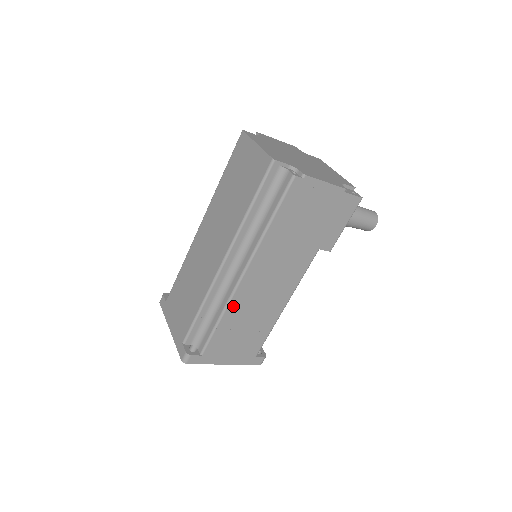
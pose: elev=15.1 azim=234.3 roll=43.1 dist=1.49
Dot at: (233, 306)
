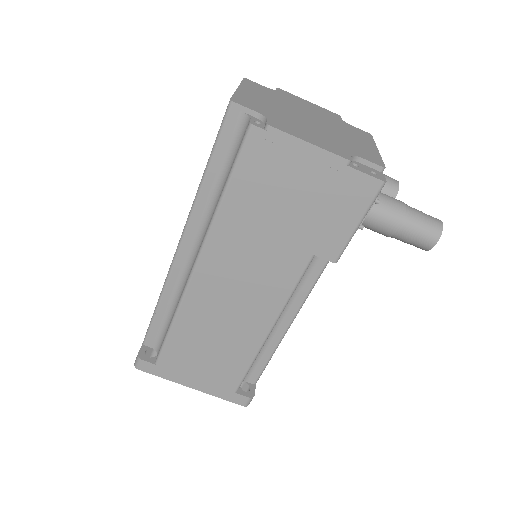
Dot at: (188, 308)
